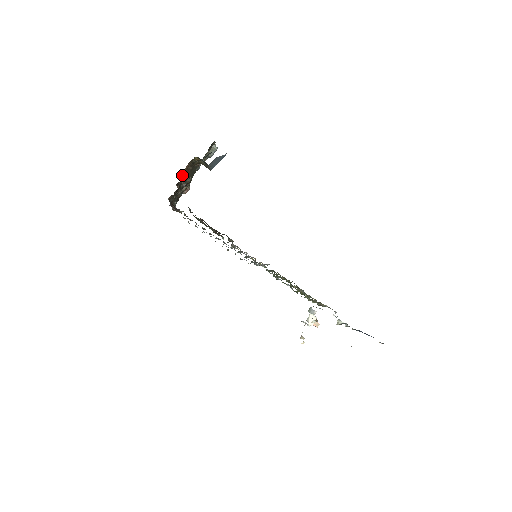
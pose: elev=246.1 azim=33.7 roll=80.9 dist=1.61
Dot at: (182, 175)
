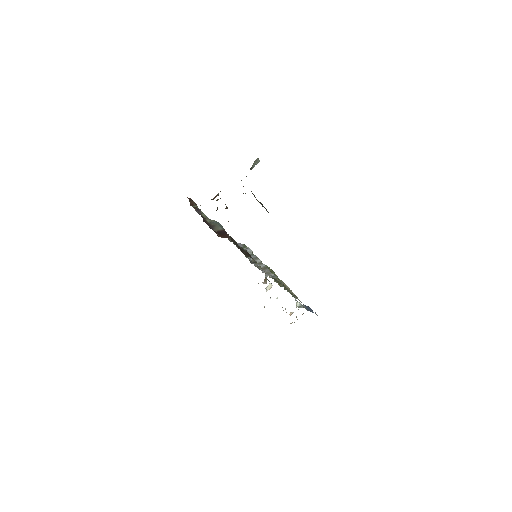
Dot at: occluded
